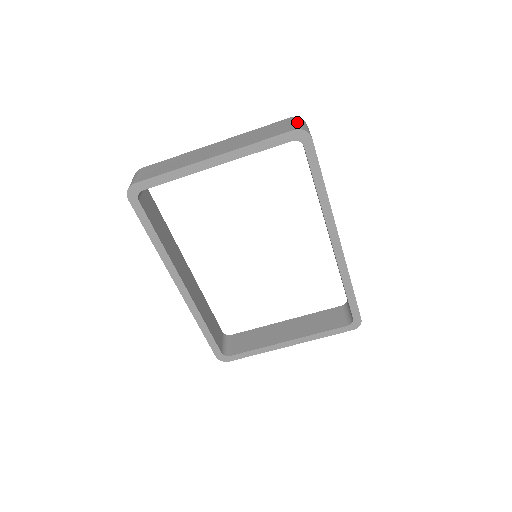
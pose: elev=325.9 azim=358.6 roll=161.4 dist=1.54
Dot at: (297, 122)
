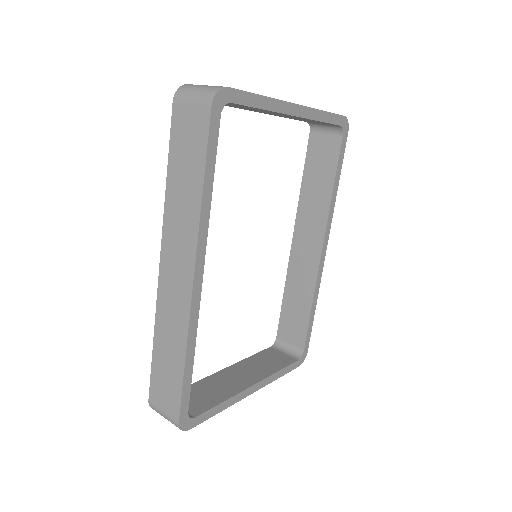
Dot at: occluded
